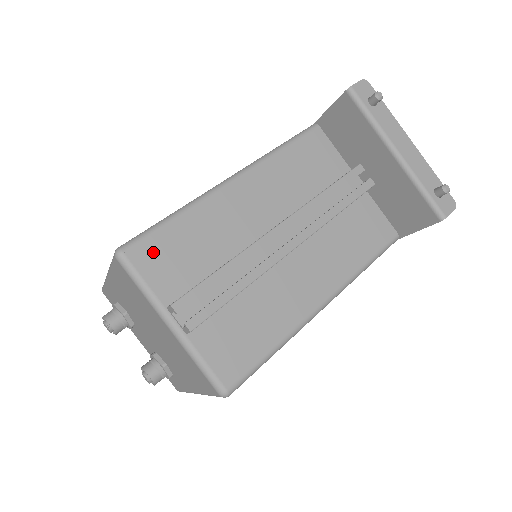
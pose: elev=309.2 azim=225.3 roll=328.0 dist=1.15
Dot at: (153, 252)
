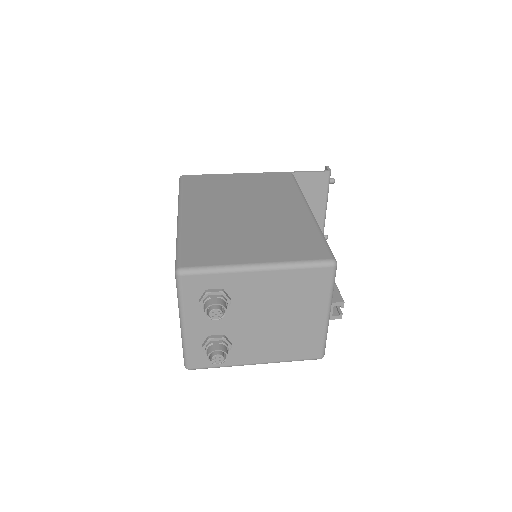
Dot at: occluded
